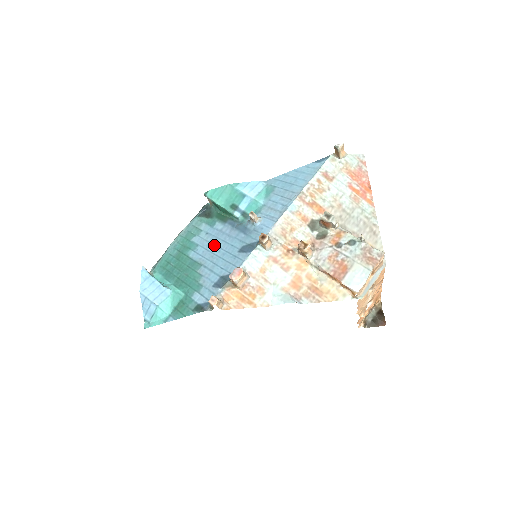
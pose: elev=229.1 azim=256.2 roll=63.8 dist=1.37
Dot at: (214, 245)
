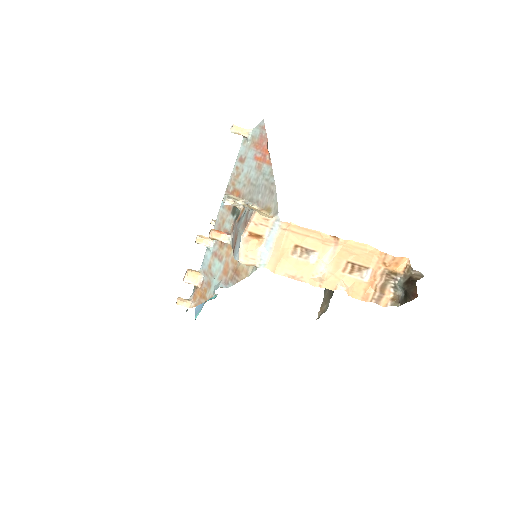
Dot at: occluded
